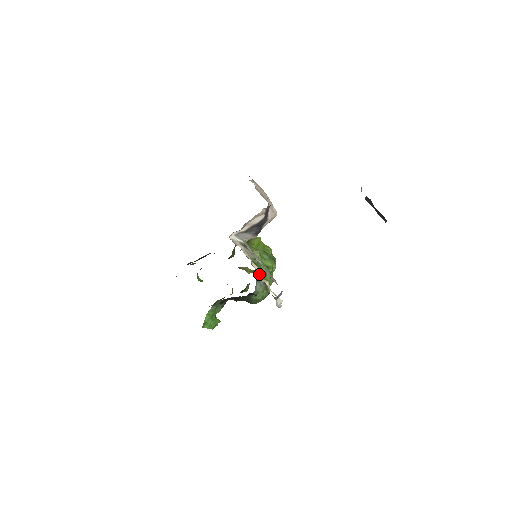
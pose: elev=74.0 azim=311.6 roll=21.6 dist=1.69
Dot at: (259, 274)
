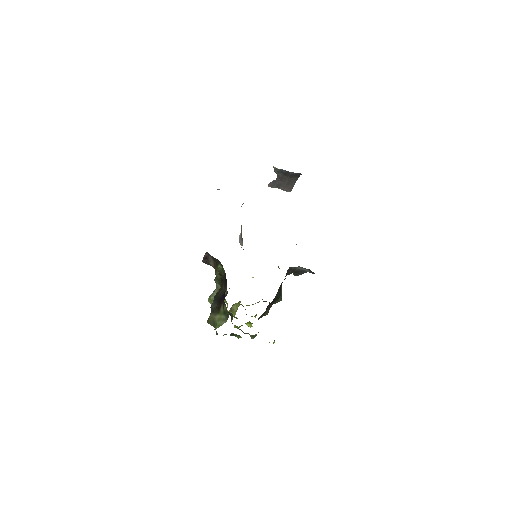
Dot at: occluded
